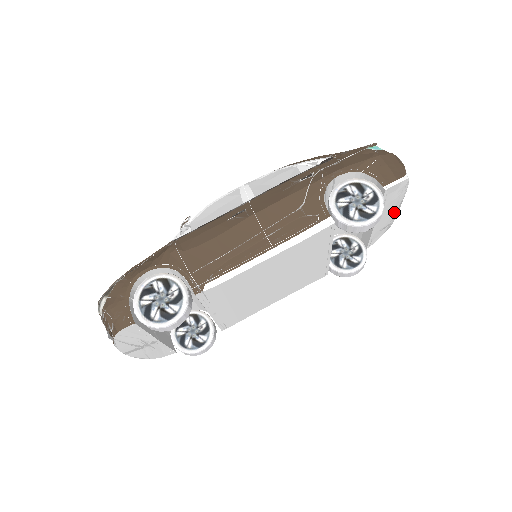
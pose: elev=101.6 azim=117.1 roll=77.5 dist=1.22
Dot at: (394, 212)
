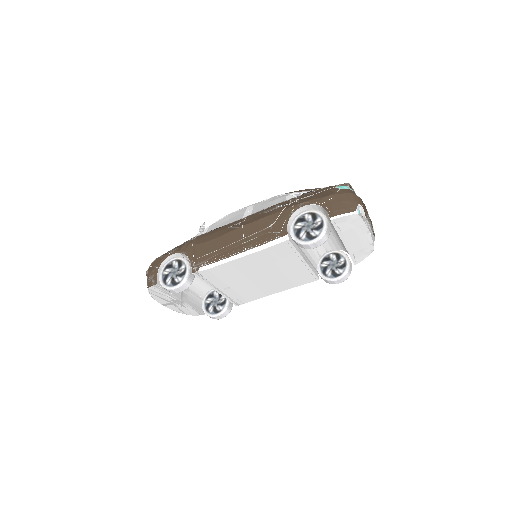
Dot at: (365, 238)
